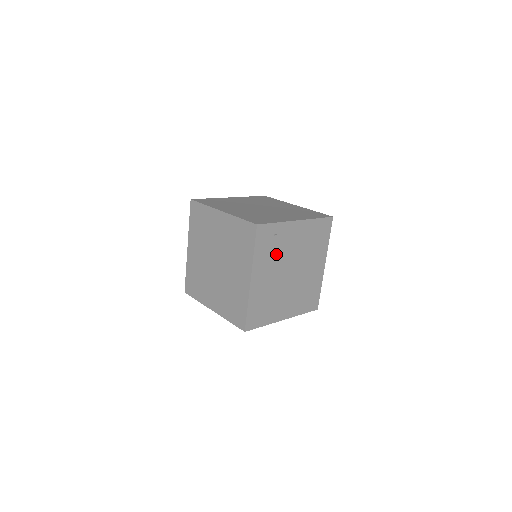
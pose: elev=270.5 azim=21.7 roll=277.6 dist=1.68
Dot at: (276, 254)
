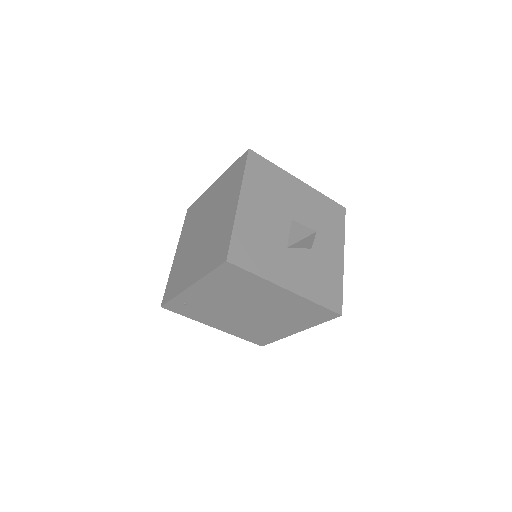
Dot at: (210, 310)
